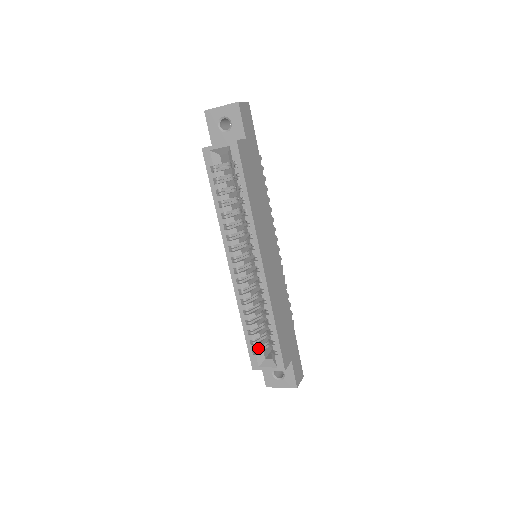
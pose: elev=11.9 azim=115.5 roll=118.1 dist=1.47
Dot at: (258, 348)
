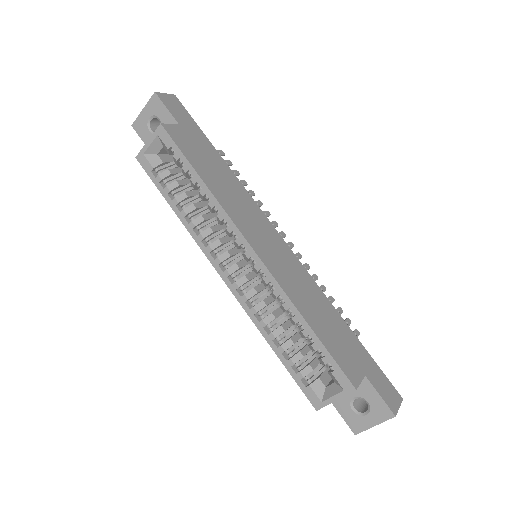
Dot at: (309, 375)
